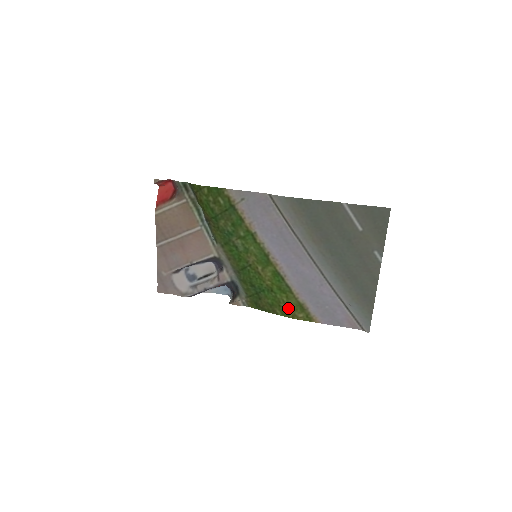
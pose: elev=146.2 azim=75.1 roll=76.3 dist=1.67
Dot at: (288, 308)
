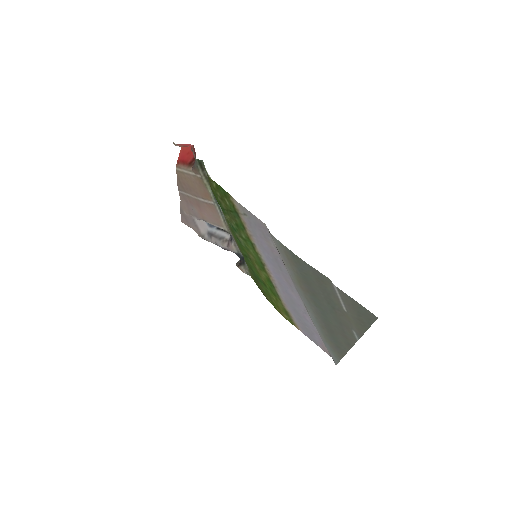
Dot at: (276, 305)
